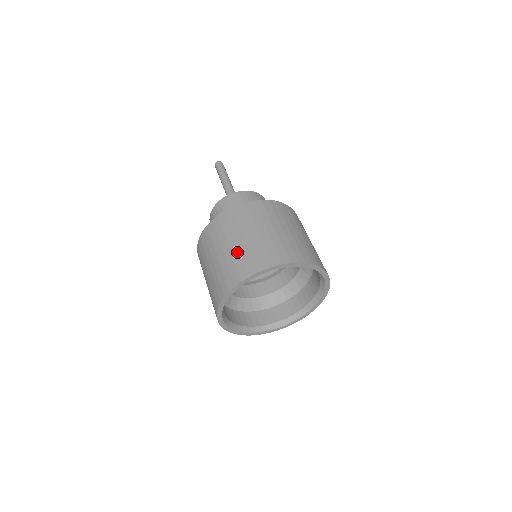
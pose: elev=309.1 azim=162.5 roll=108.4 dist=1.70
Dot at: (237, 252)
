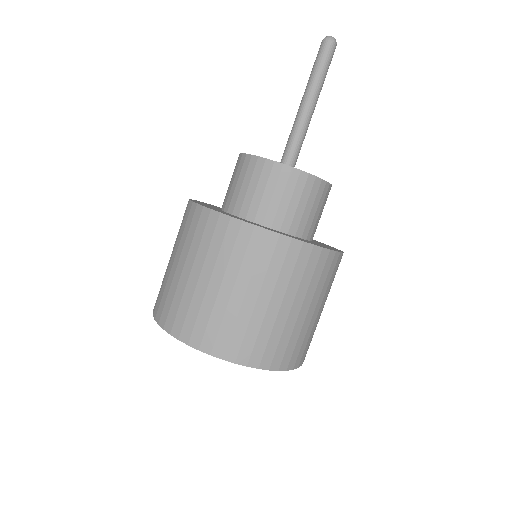
Dot at: (200, 298)
